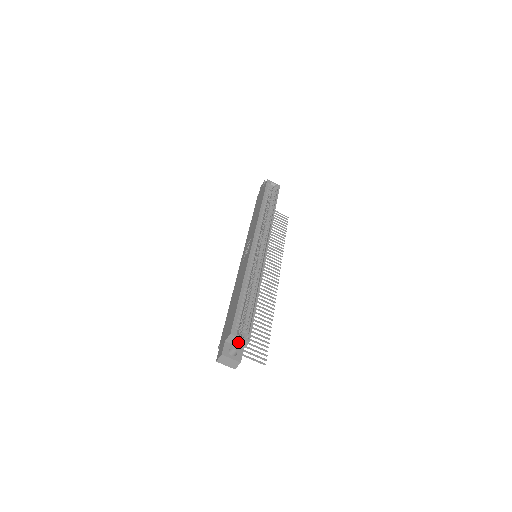
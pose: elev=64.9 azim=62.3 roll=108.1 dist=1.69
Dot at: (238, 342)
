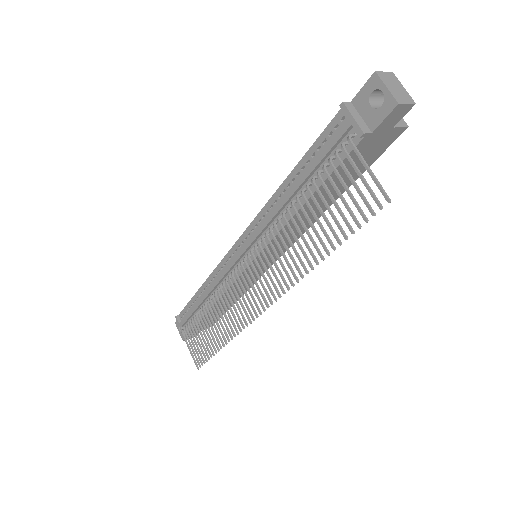
Dot at: occluded
